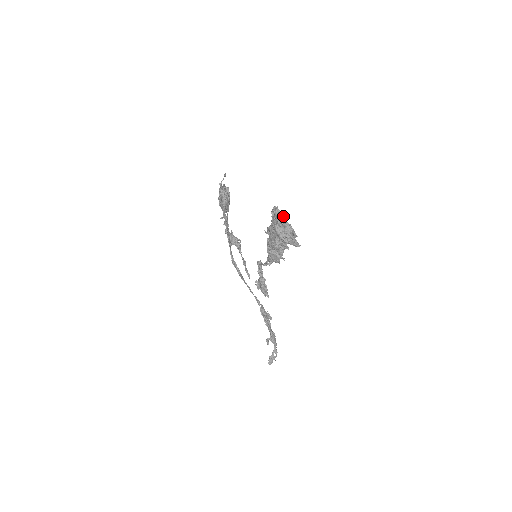
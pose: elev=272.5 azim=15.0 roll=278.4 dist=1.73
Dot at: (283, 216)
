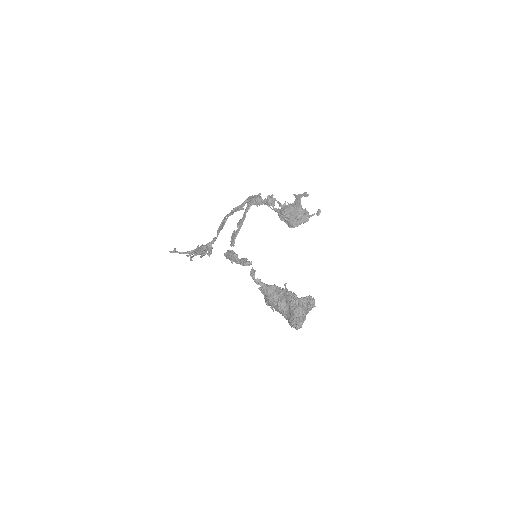
Dot at: occluded
